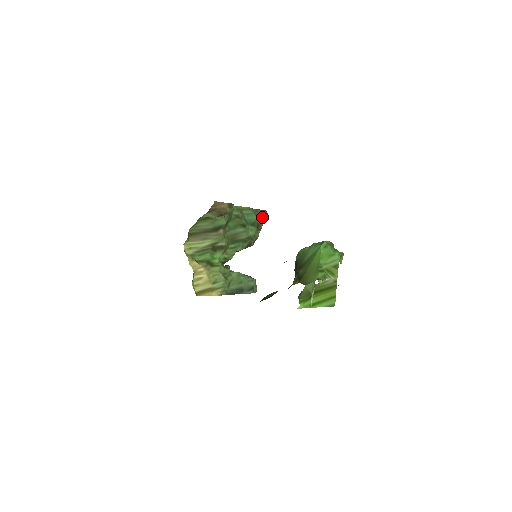
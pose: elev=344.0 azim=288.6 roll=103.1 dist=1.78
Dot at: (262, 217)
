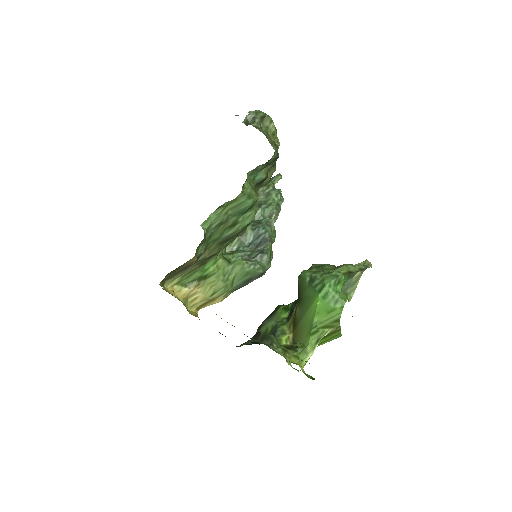
Dot at: (270, 163)
